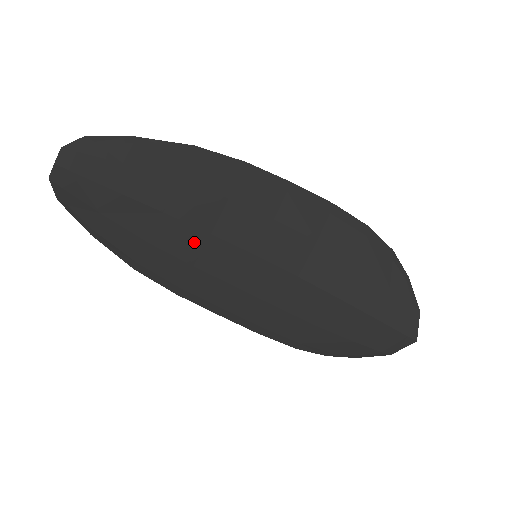
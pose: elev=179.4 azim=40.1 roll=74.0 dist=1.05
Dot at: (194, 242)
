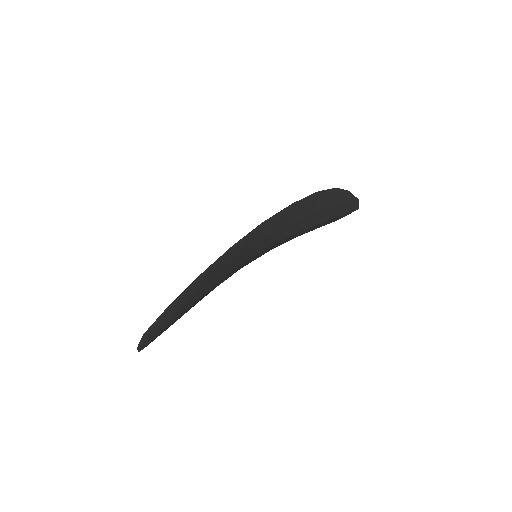
Dot at: (219, 283)
